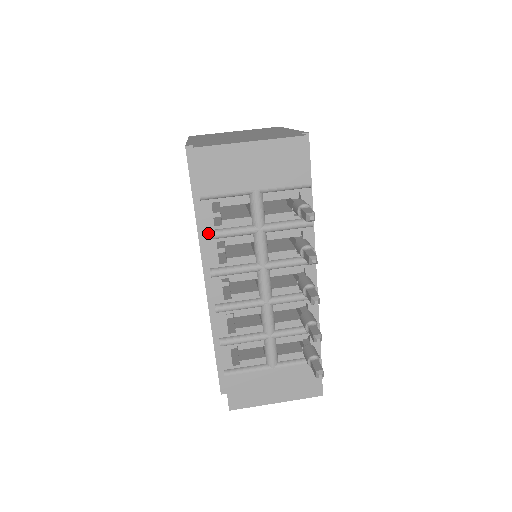
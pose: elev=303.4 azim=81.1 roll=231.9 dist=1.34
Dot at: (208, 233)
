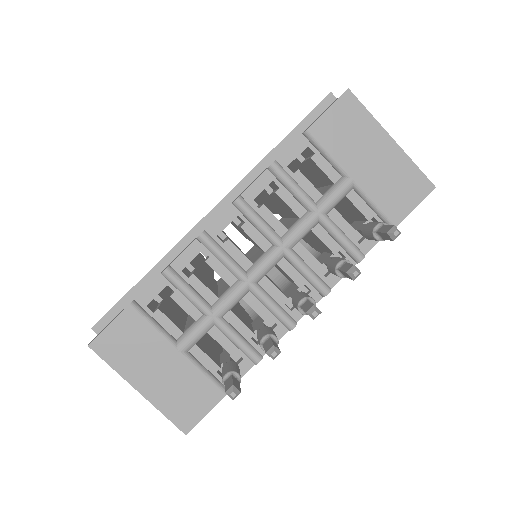
Dot at: (277, 164)
